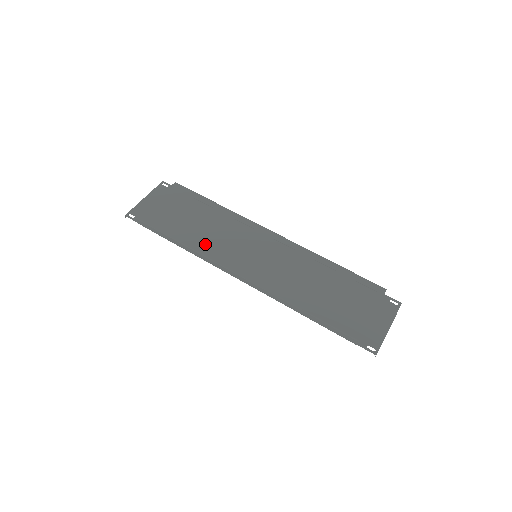
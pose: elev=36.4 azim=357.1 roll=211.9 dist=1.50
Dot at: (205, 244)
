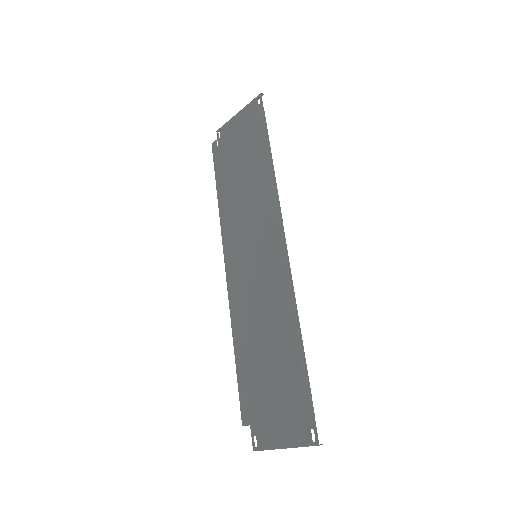
Dot at: (238, 208)
